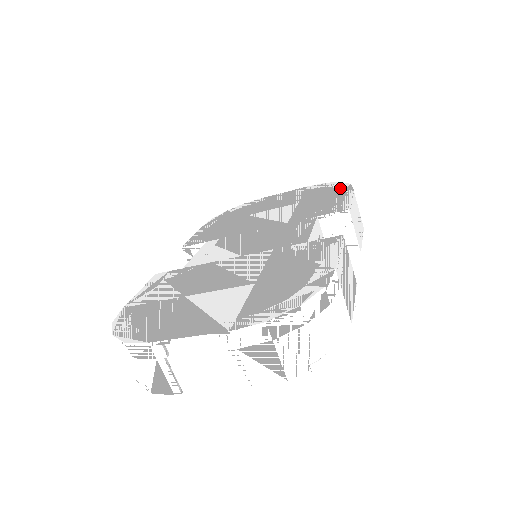
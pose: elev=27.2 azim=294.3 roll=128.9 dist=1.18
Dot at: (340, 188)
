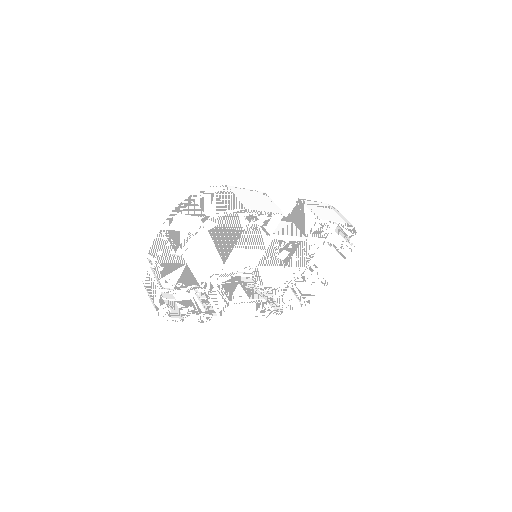
Dot at: occluded
